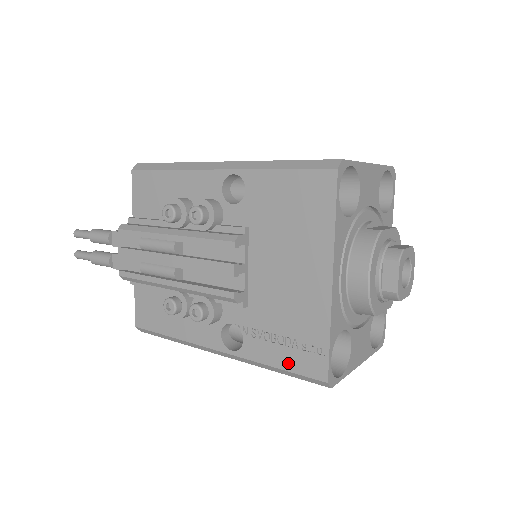
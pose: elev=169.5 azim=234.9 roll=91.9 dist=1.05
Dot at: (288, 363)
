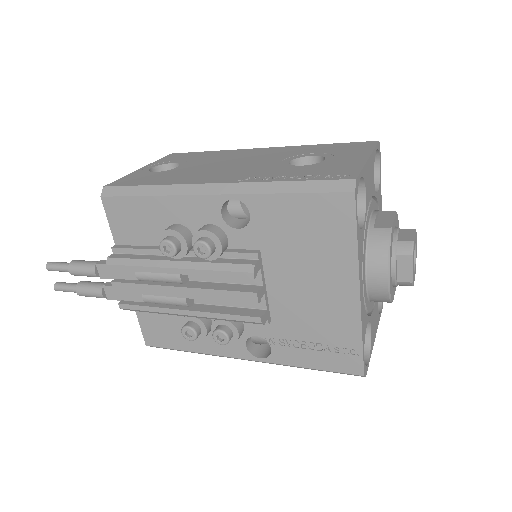
Dot at: (322, 364)
